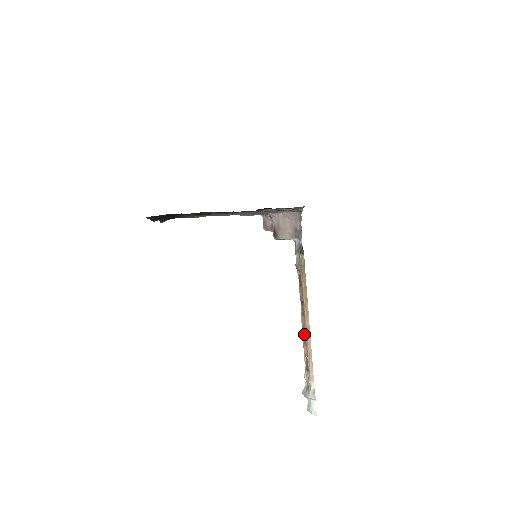
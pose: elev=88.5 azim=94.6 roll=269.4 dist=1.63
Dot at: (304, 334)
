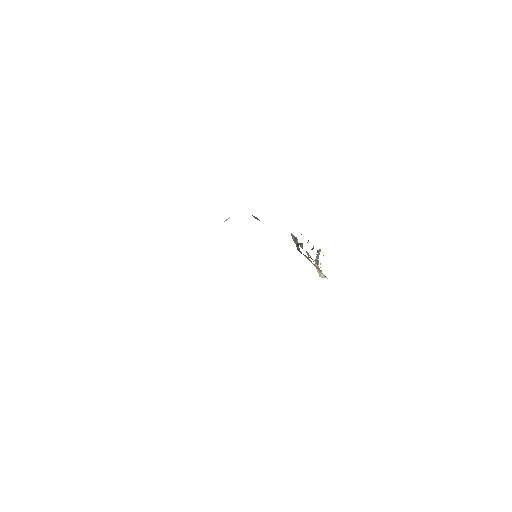
Dot at: occluded
